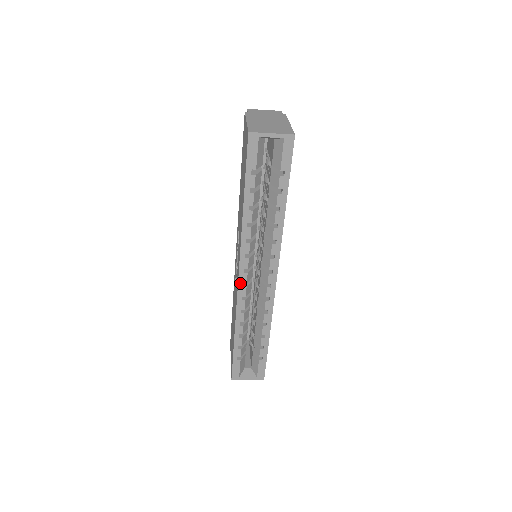
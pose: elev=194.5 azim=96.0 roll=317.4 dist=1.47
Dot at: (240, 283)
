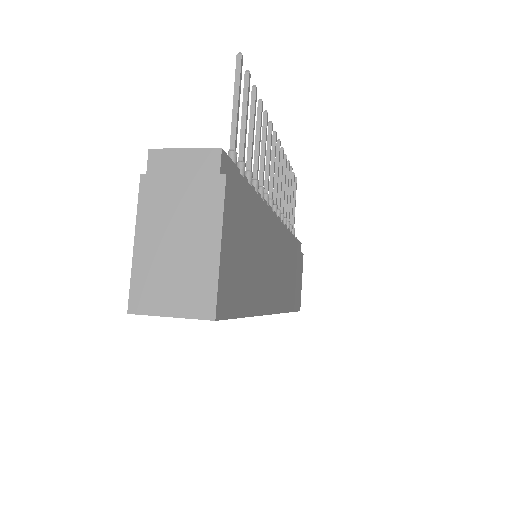
Dot at: occluded
